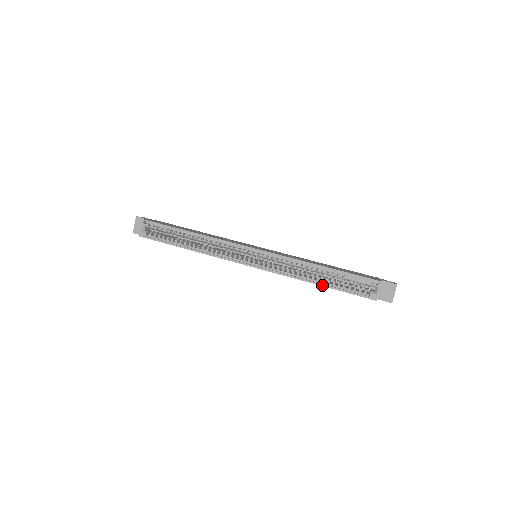
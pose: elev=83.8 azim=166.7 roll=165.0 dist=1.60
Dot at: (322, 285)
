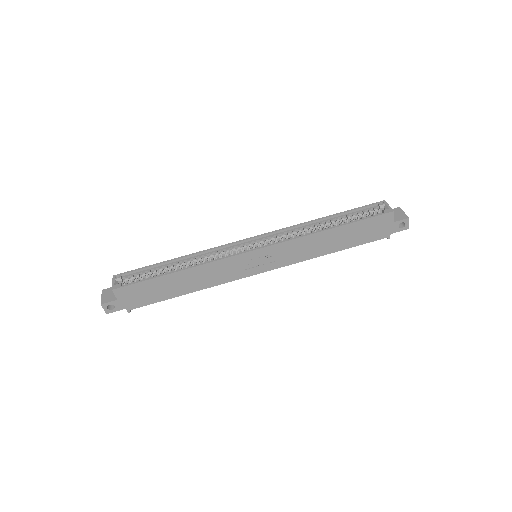
Dot at: (336, 226)
